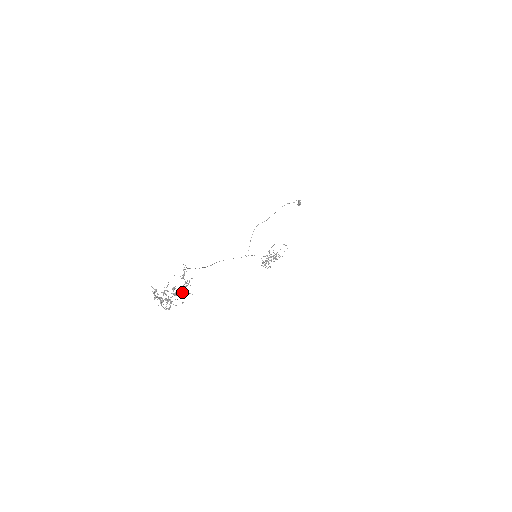
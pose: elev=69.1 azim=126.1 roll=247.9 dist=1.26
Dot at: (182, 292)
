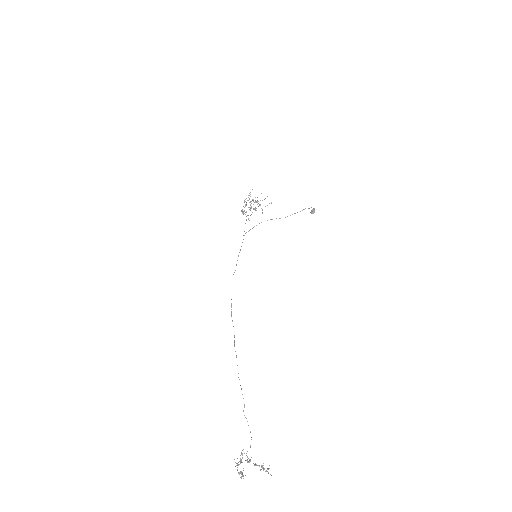
Dot at: occluded
